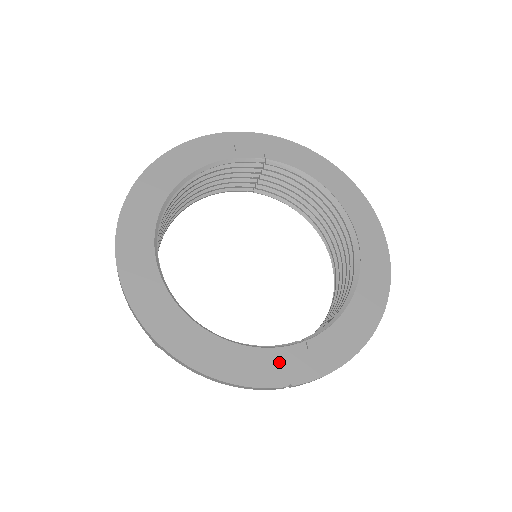
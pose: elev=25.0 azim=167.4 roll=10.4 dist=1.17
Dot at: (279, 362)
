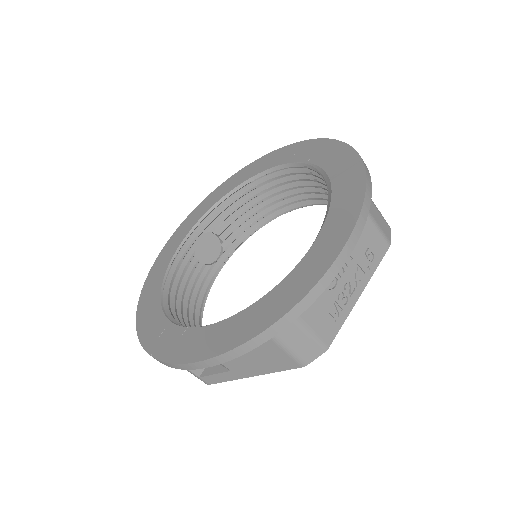
Dot at: (163, 334)
